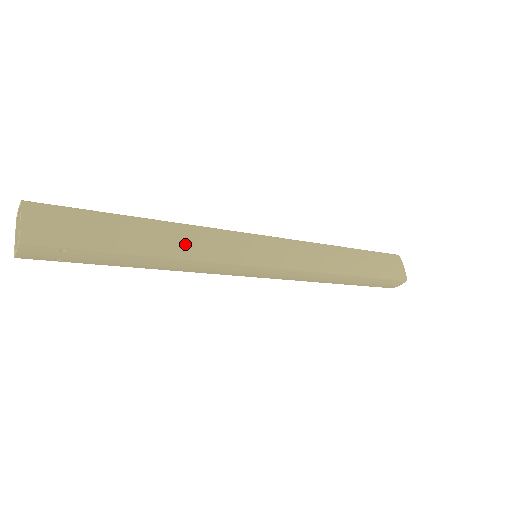
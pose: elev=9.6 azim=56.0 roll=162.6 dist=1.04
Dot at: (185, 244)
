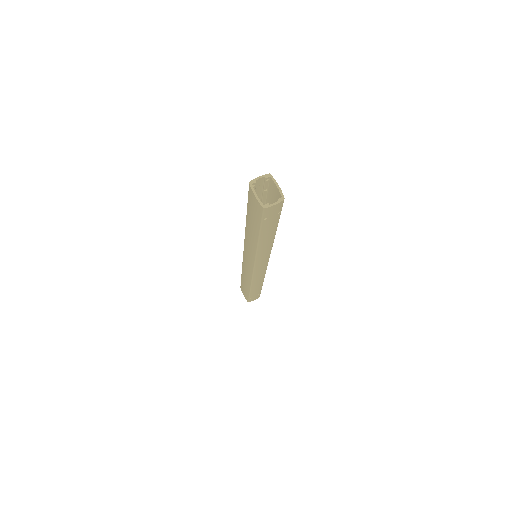
Dot at: occluded
